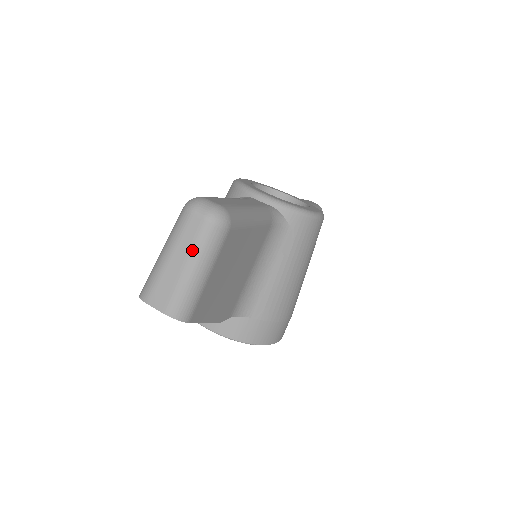
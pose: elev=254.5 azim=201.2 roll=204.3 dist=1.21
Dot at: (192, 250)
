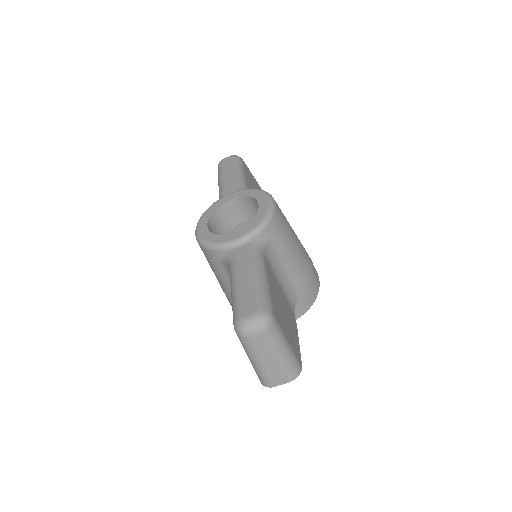
Dot at: (271, 349)
